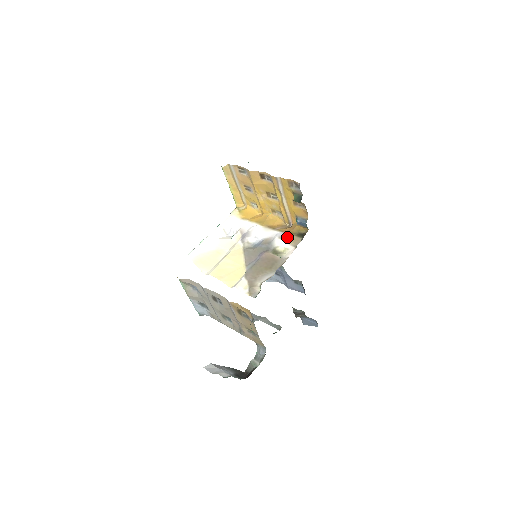
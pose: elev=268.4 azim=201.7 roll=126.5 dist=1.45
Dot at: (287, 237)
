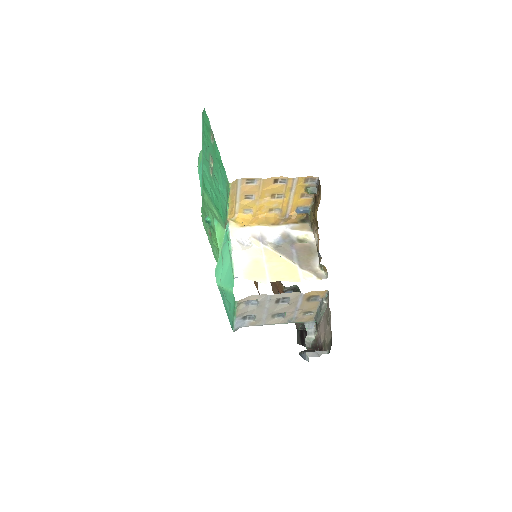
Dot at: (297, 226)
